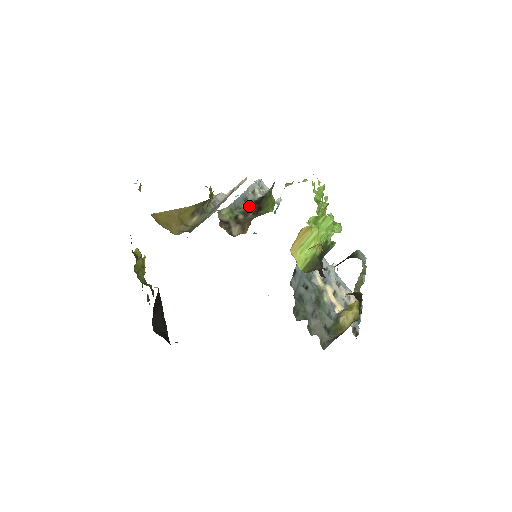
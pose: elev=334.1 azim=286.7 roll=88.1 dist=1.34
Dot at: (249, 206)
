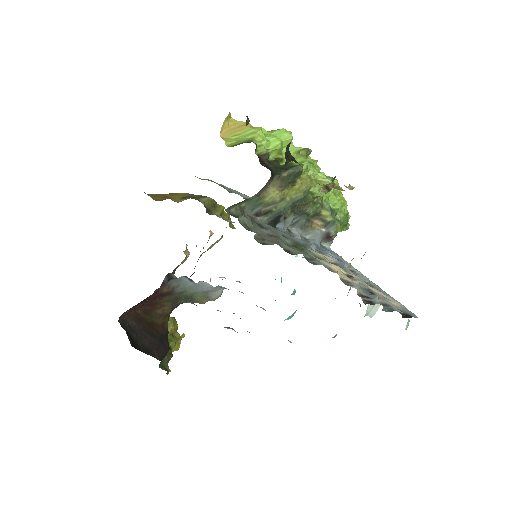
Dot at: occluded
